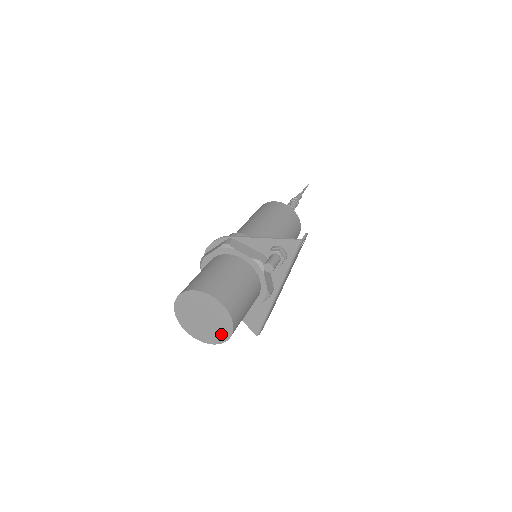
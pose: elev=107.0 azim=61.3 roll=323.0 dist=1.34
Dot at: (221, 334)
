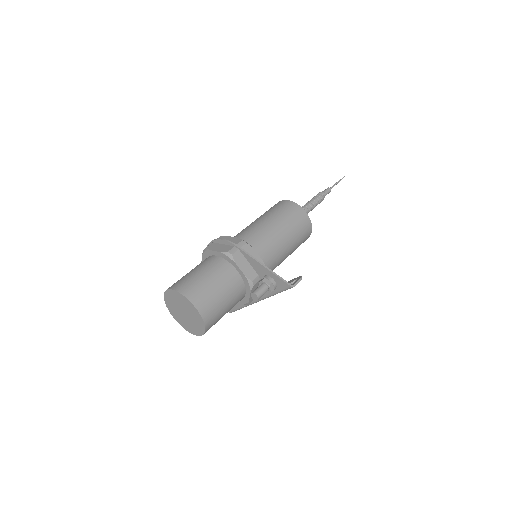
Dot at: (194, 330)
